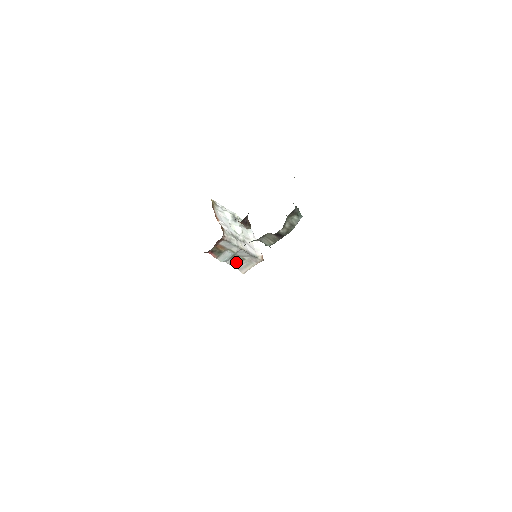
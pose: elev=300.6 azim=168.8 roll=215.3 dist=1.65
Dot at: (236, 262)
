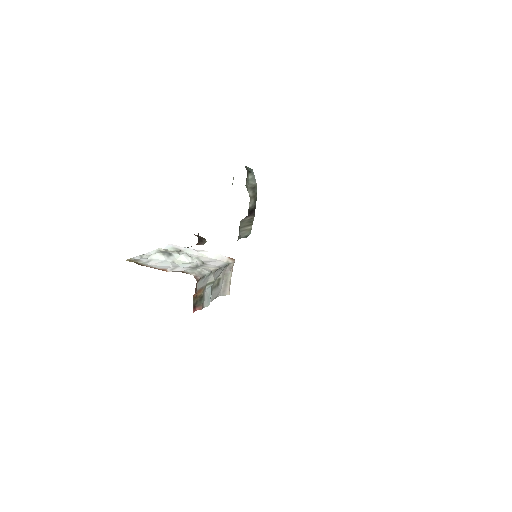
Dot at: (216, 291)
